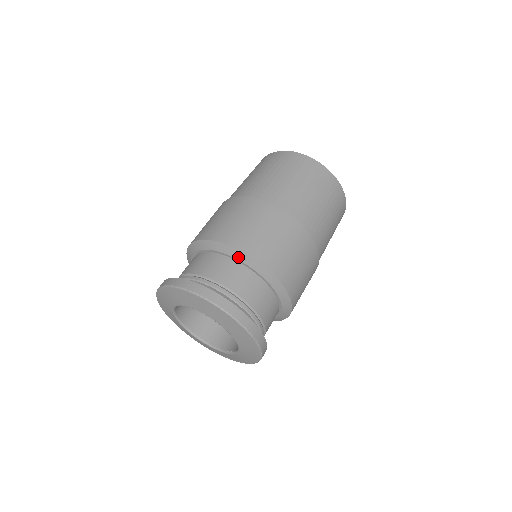
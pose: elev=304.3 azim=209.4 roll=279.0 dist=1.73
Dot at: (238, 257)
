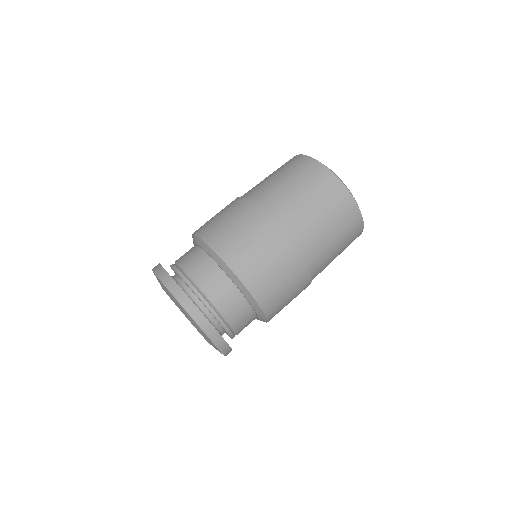
Dot at: (198, 243)
